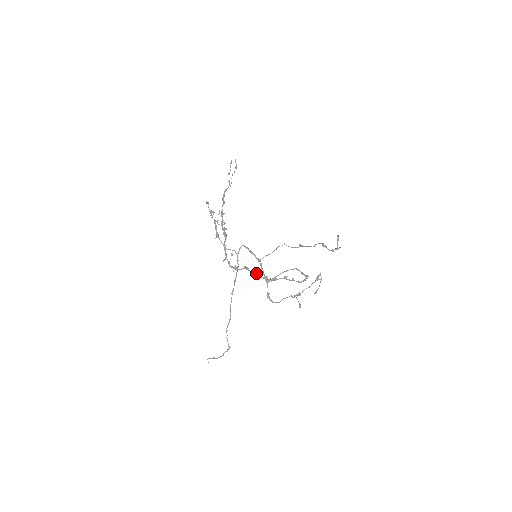
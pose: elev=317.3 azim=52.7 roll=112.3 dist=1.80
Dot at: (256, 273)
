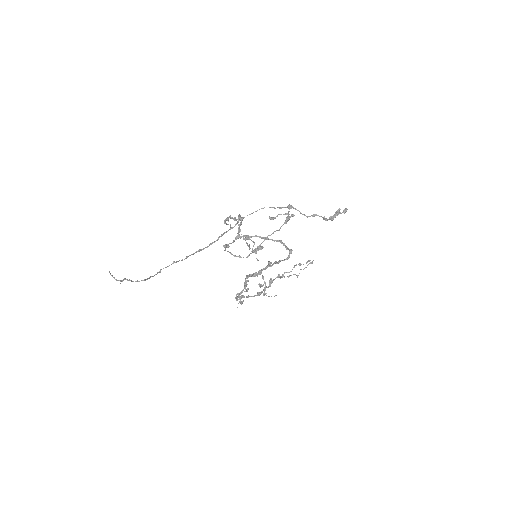
Dot at: occluded
